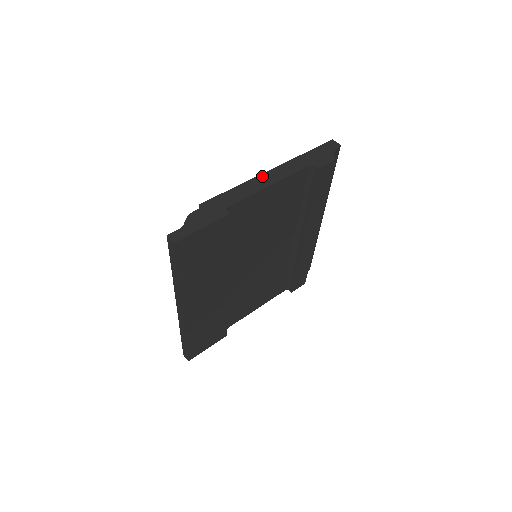
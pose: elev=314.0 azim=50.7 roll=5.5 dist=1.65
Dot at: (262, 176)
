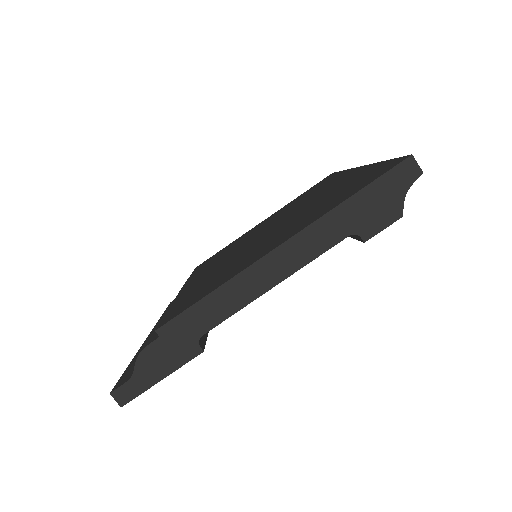
Dot at: (262, 263)
